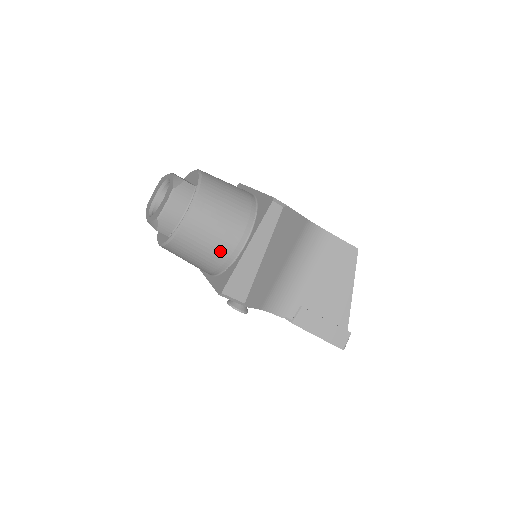
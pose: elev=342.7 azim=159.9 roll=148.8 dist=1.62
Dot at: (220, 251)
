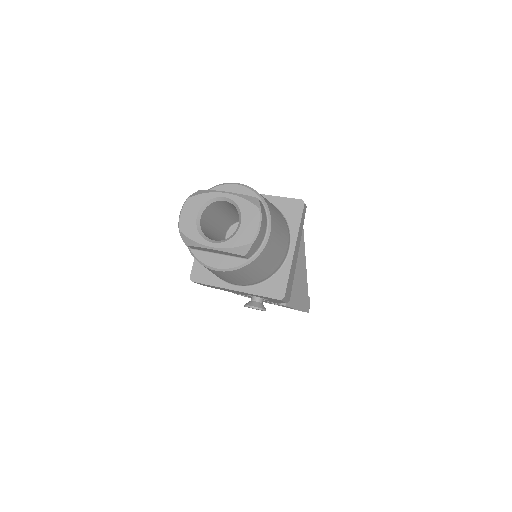
Dot at: (278, 259)
